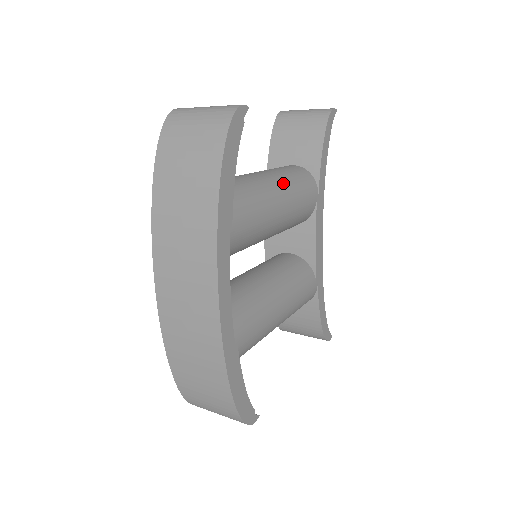
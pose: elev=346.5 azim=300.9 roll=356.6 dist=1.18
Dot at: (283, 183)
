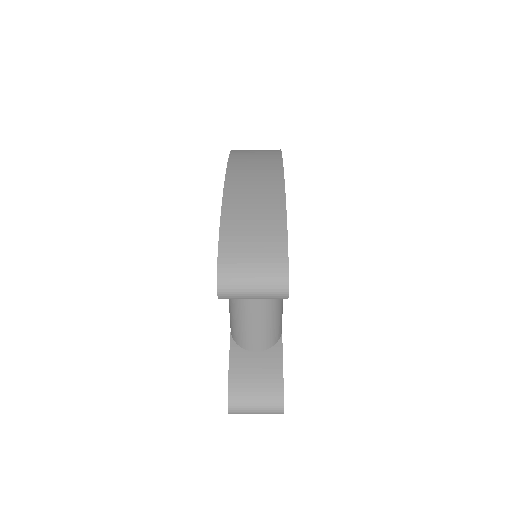
Dot at: occluded
